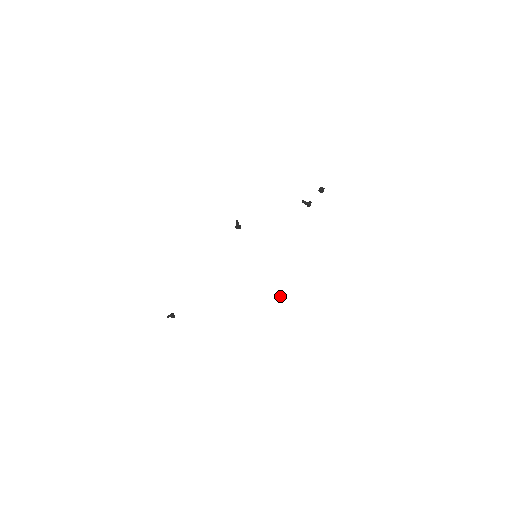
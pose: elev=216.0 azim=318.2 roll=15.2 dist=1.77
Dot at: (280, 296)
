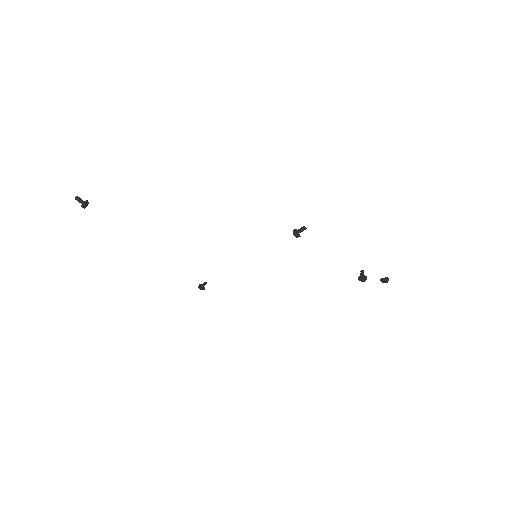
Dot at: occluded
